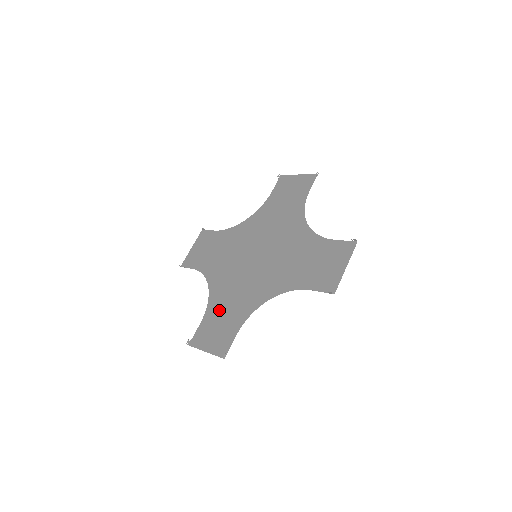
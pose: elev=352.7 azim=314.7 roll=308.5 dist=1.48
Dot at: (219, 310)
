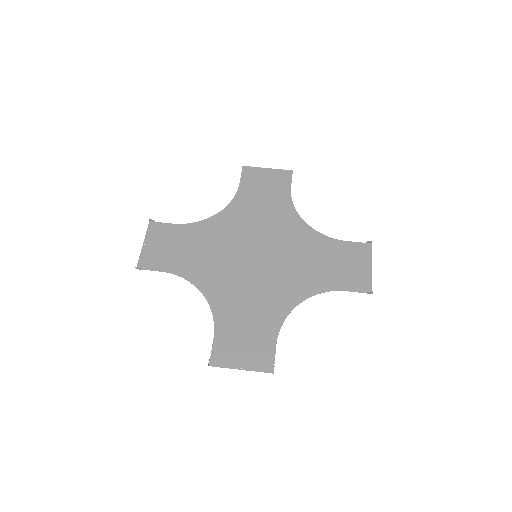
Dot at: (235, 320)
